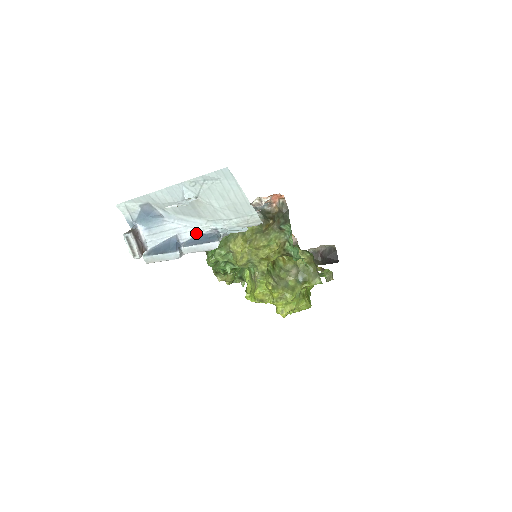
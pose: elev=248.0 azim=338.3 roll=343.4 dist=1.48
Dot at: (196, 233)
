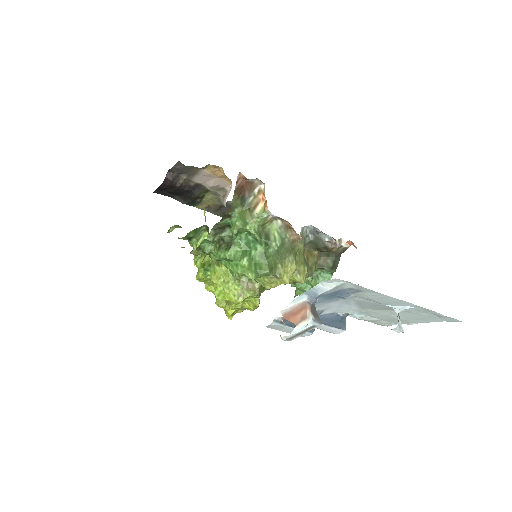
Dot at: (335, 312)
